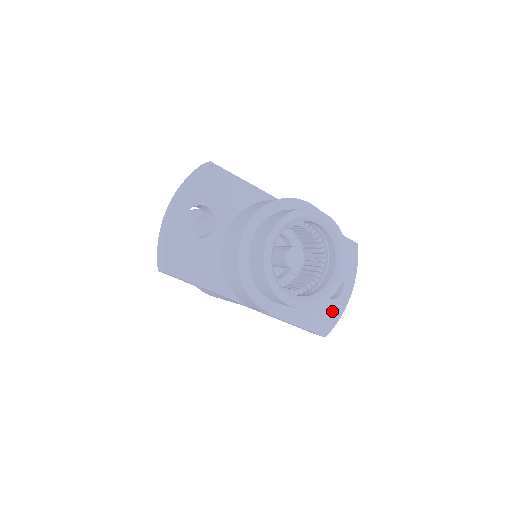
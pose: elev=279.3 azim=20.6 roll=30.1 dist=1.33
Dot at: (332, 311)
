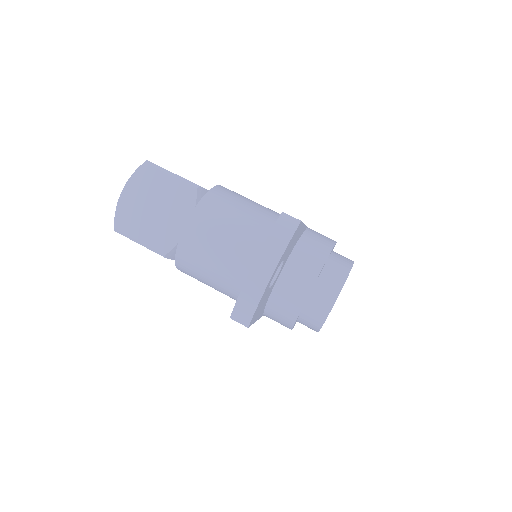
Dot at: occluded
